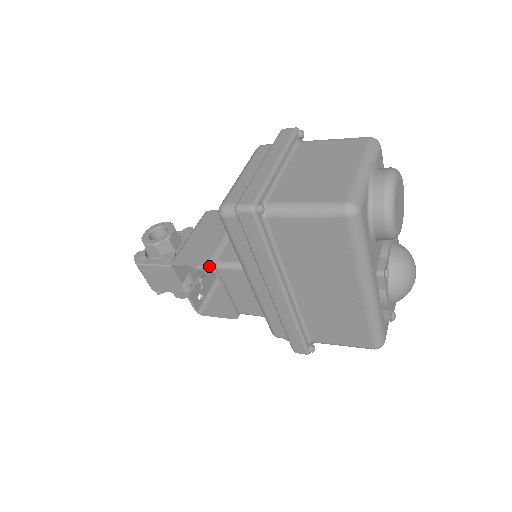
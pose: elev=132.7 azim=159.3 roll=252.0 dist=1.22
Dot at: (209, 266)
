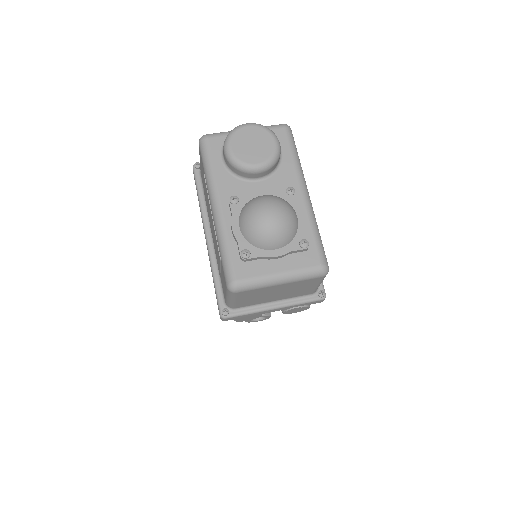
Dot at: occluded
